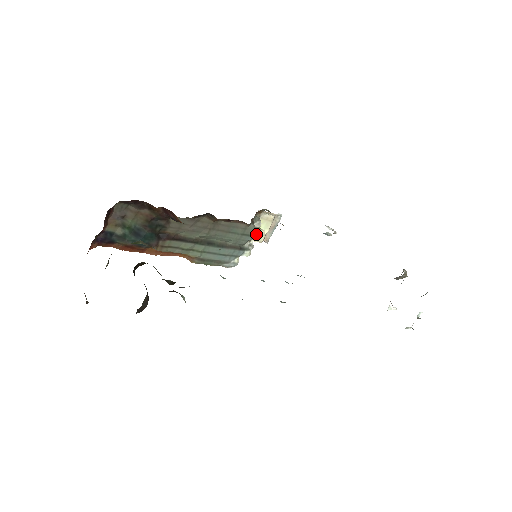
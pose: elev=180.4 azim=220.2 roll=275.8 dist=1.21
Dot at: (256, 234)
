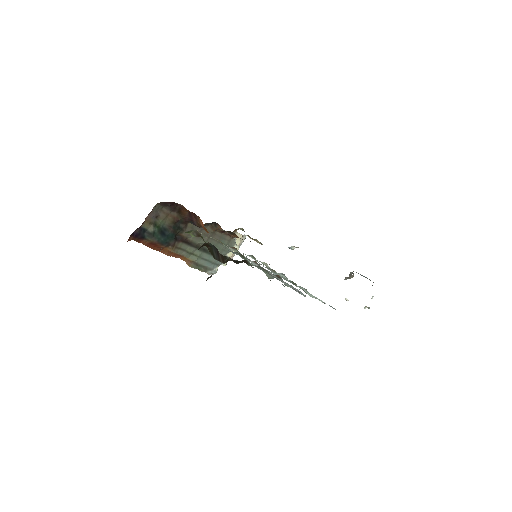
Dot at: occluded
